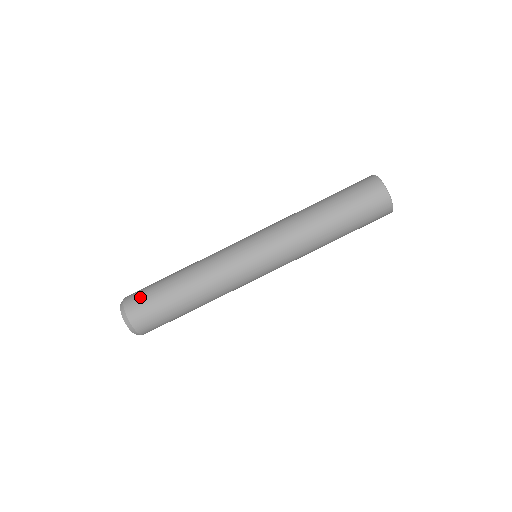
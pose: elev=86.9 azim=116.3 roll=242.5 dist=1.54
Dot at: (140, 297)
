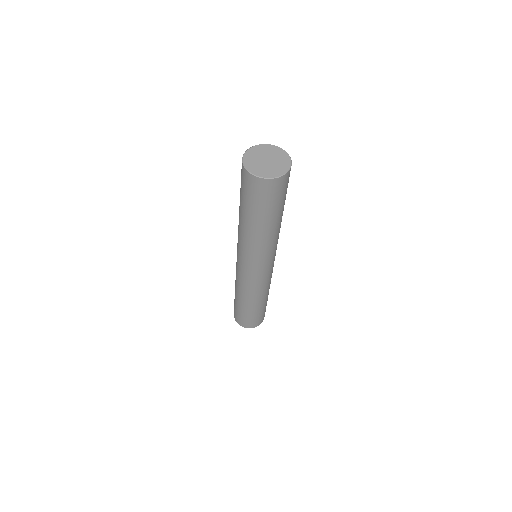
Dot at: (251, 322)
